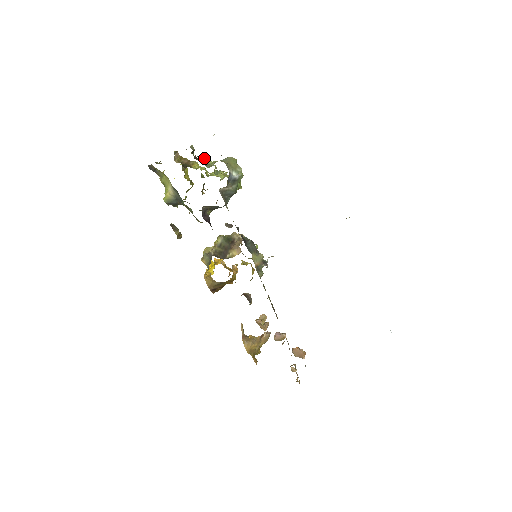
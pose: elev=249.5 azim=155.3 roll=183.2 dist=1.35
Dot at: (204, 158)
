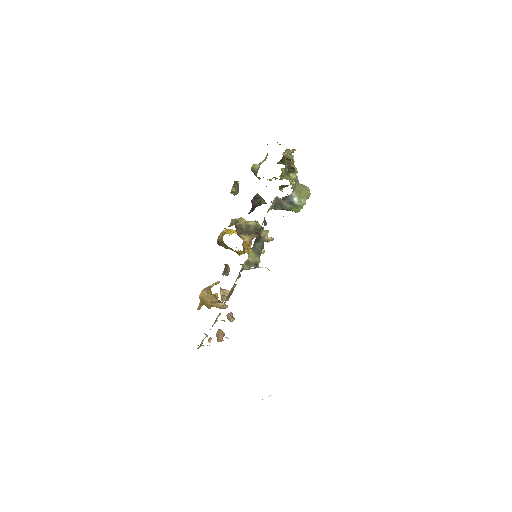
Dot at: (294, 171)
